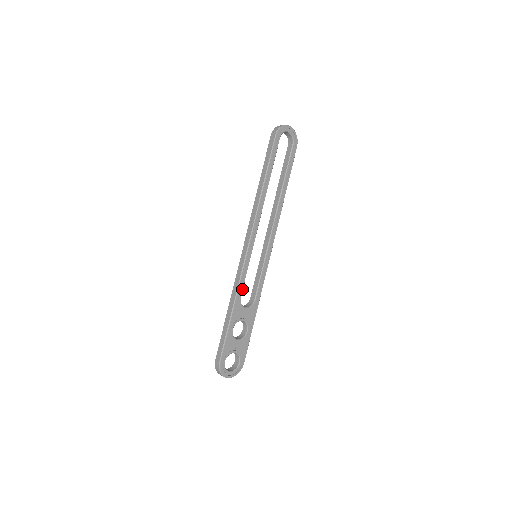
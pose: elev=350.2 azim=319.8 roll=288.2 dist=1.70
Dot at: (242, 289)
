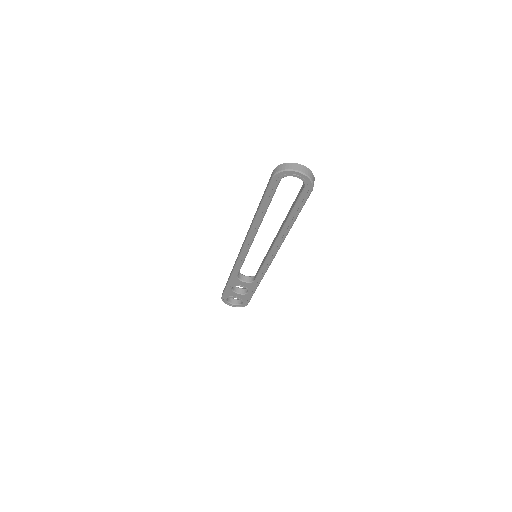
Dot at: (238, 272)
